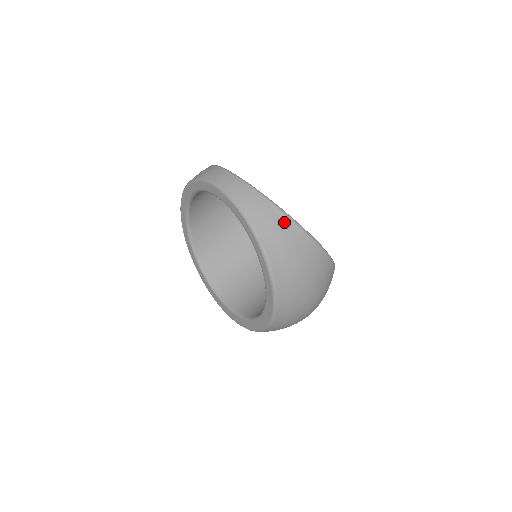
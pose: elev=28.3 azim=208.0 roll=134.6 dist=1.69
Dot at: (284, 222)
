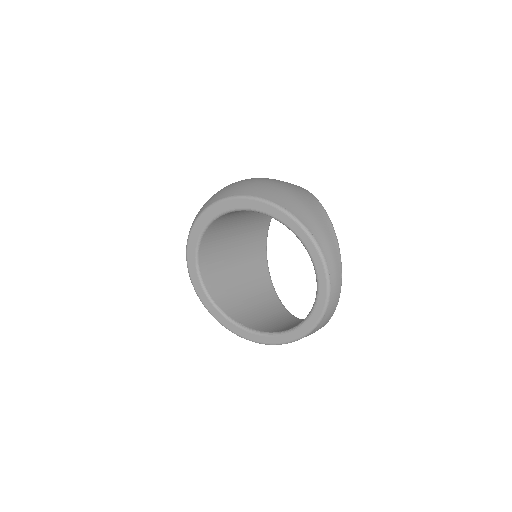
Dot at: occluded
